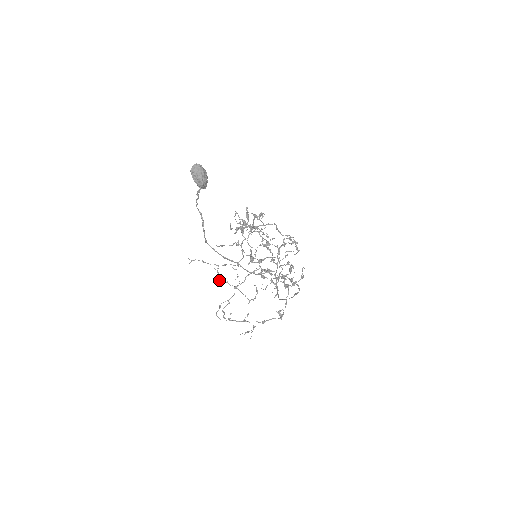
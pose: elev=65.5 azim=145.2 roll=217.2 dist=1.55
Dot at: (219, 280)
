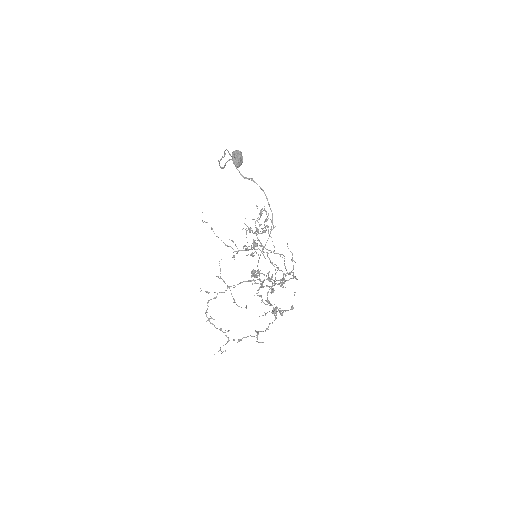
Dot at: (218, 276)
